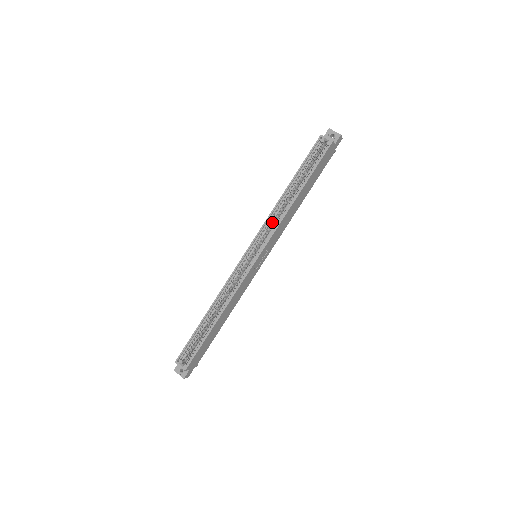
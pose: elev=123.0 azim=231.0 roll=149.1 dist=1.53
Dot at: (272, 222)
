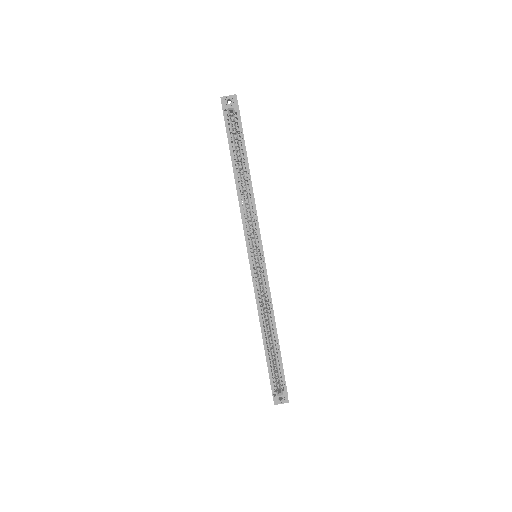
Dot at: occluded
